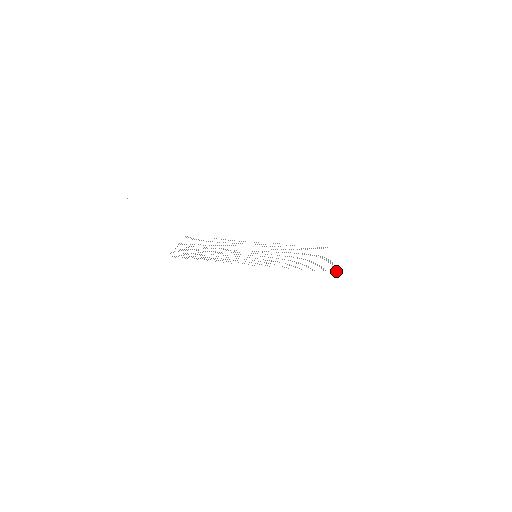
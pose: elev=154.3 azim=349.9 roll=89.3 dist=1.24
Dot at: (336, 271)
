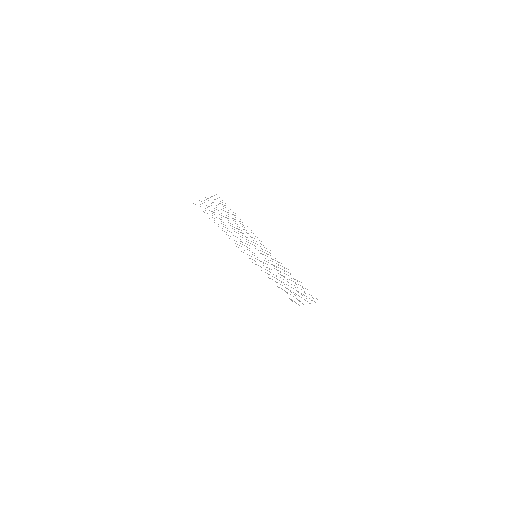
Dot at: occluded
